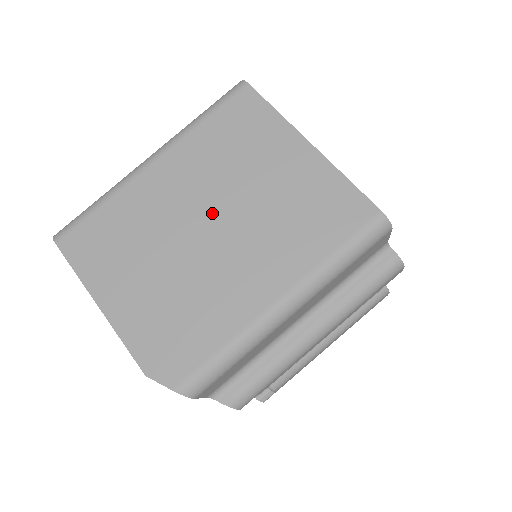
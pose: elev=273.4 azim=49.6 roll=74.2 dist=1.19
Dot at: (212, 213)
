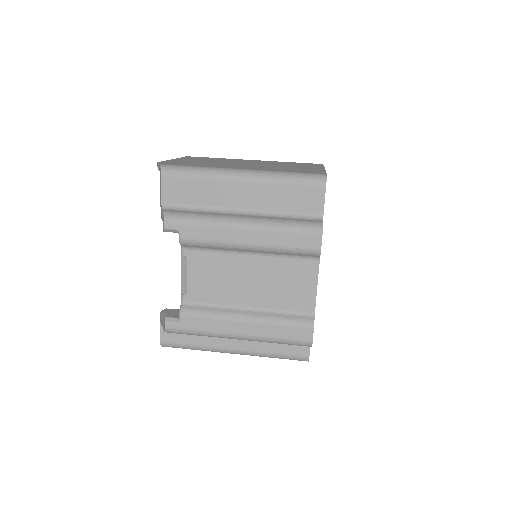
Dot at: occluded
